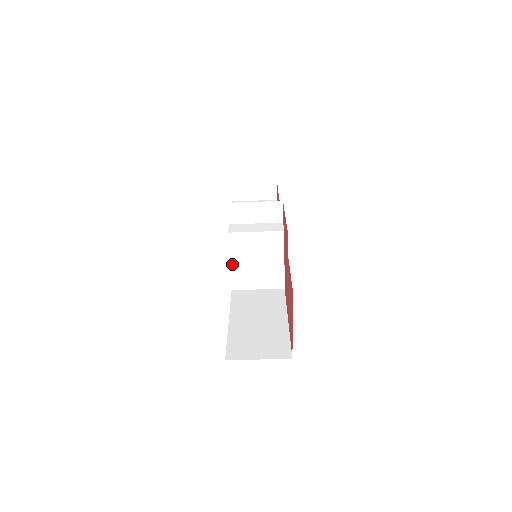
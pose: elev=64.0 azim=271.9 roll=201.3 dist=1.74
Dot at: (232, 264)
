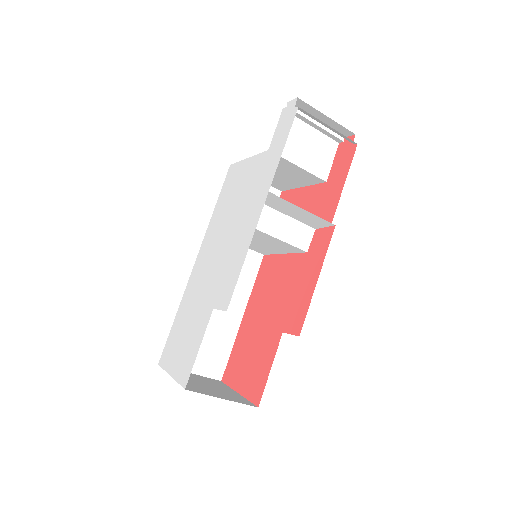
Dot at: occluded
